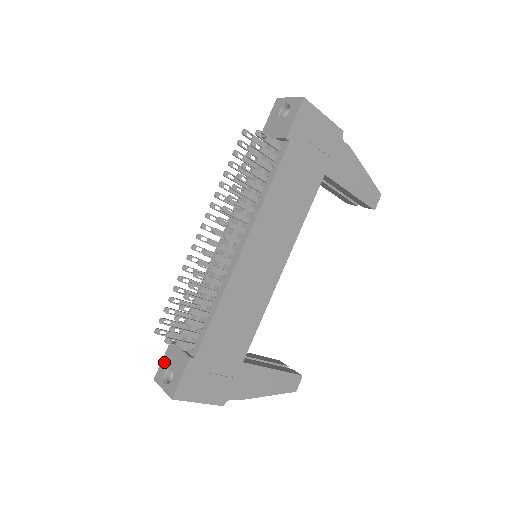
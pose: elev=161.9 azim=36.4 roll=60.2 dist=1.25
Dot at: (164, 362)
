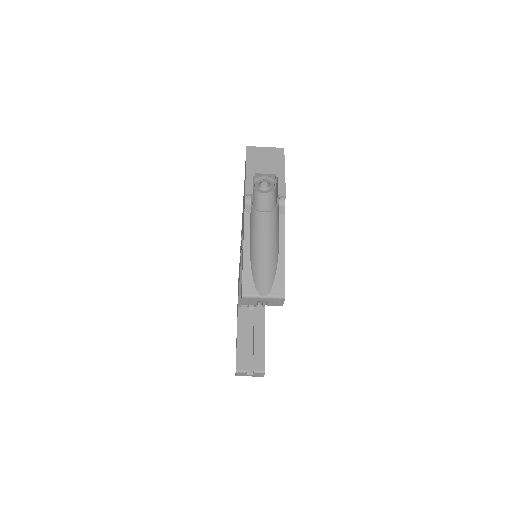
Dot at: occluded
